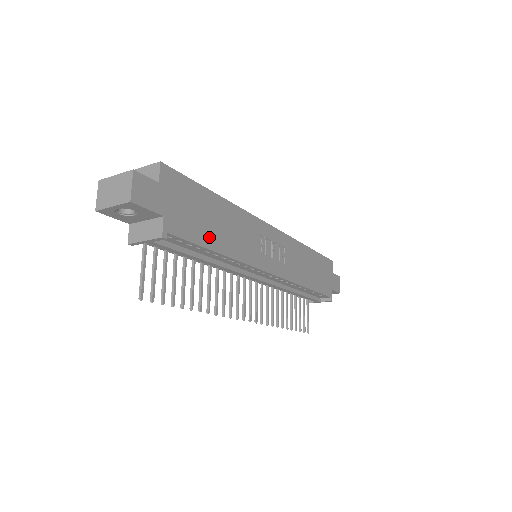
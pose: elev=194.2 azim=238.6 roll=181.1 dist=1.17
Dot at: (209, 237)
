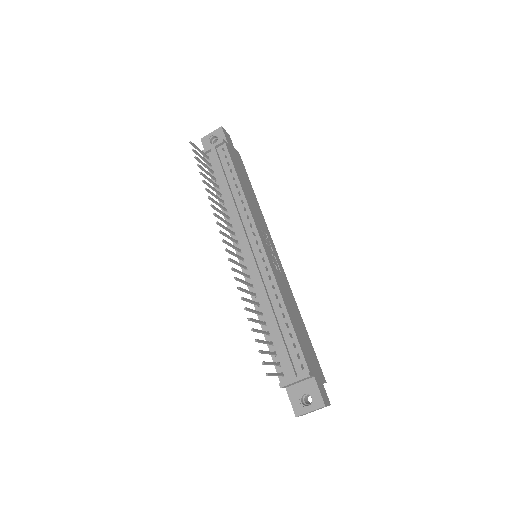
Dot at: (240, 177)
